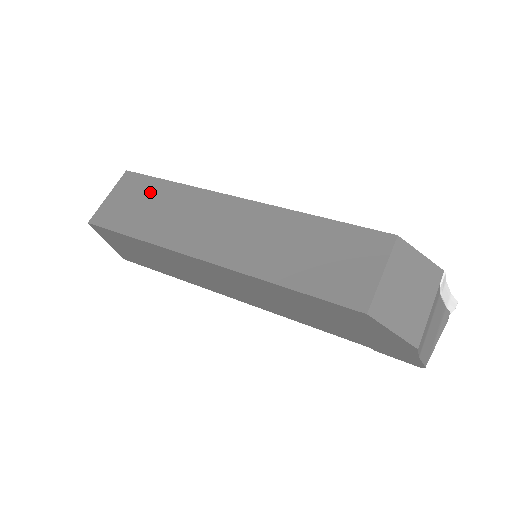
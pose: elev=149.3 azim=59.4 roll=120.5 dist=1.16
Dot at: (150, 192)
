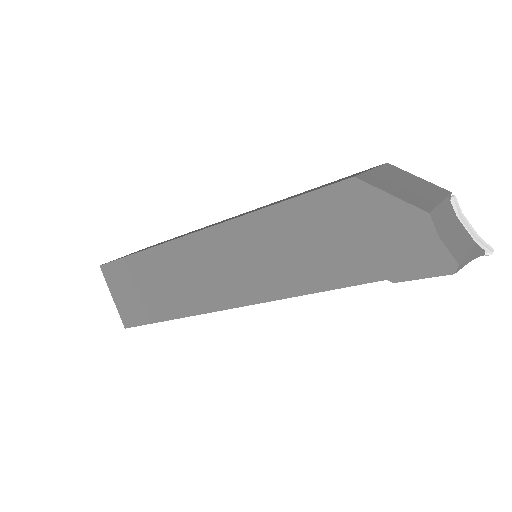
Dot at: occluded
